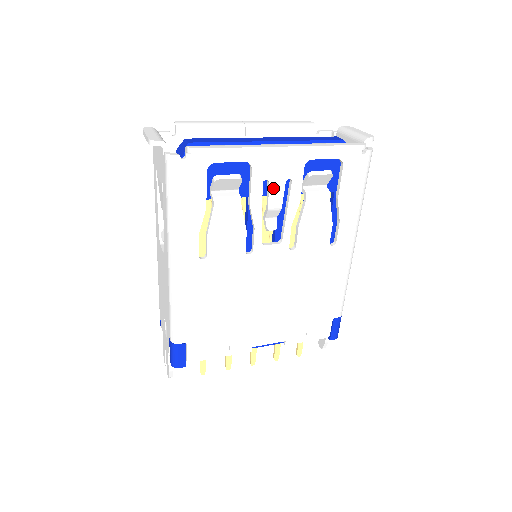
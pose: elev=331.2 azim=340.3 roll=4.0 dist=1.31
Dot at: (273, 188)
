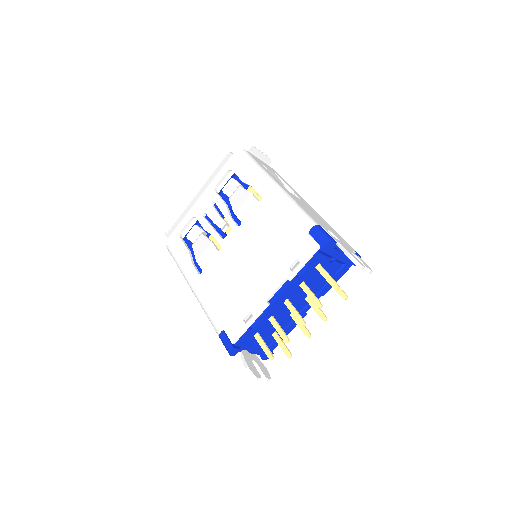
Dot at: (209, 213)
